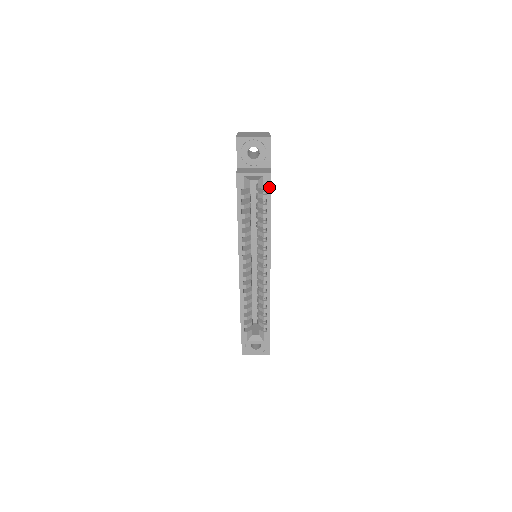
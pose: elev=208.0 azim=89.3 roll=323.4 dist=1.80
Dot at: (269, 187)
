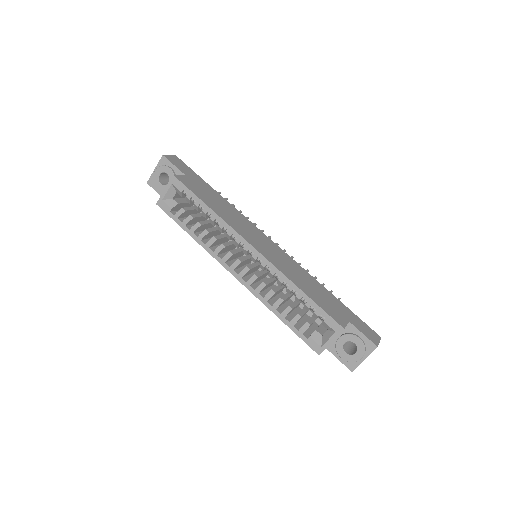
Dot at: (183, 186)
